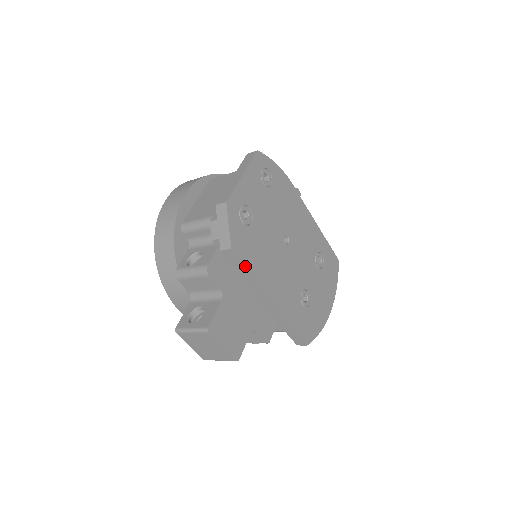
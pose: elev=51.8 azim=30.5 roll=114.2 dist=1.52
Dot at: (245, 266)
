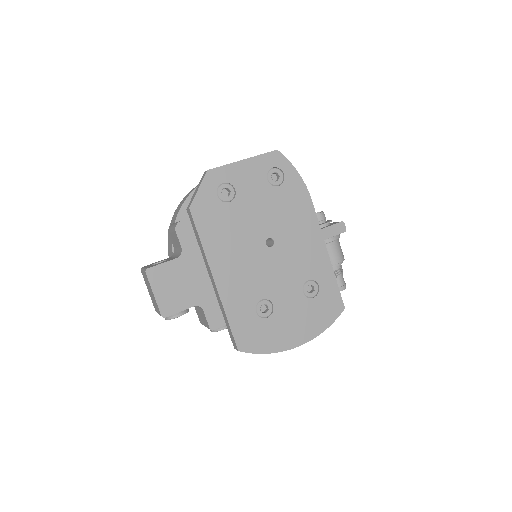
Dot at: (197, 231)
